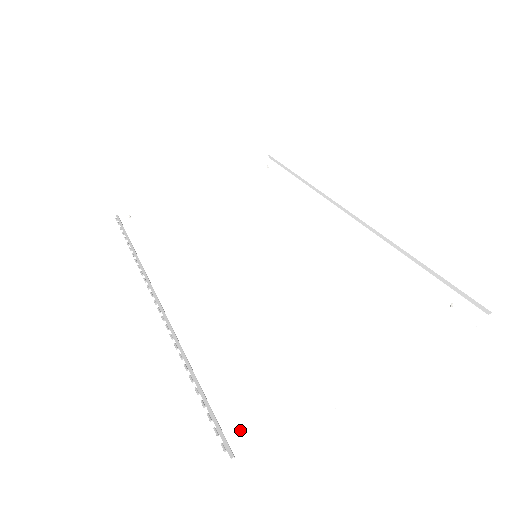
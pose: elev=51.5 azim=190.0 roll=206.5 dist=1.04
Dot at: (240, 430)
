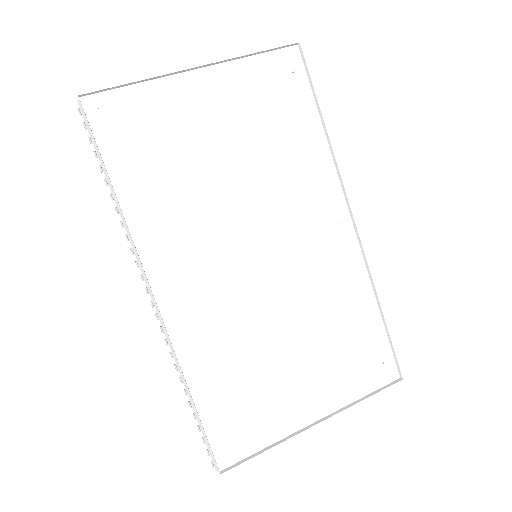
Dot at: (223, 448)
